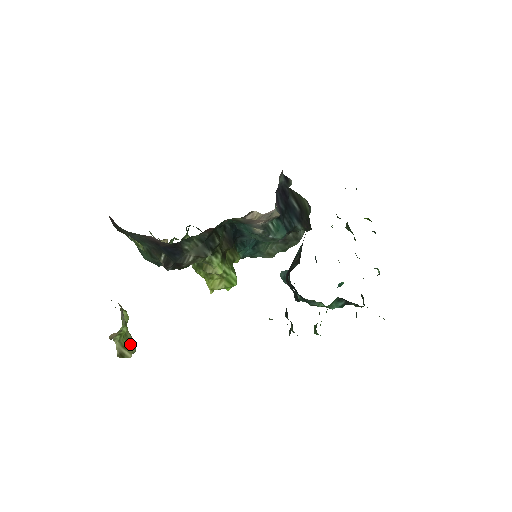
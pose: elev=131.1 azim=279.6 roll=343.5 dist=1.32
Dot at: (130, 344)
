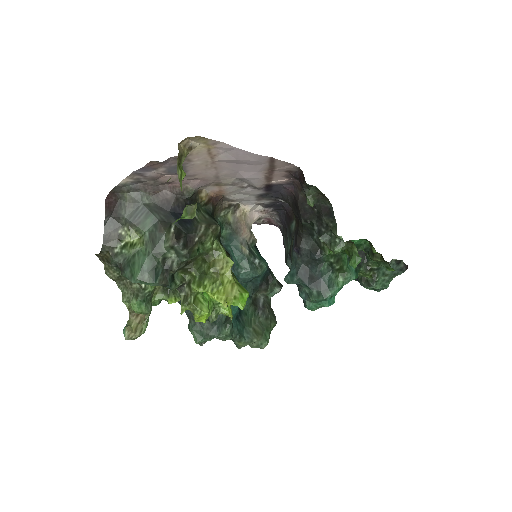
Dot at: occluded
